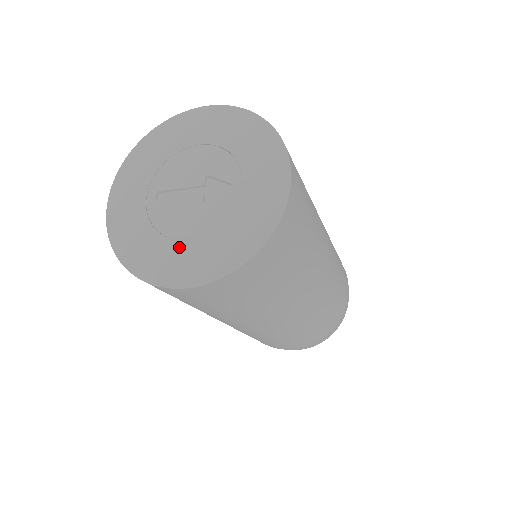
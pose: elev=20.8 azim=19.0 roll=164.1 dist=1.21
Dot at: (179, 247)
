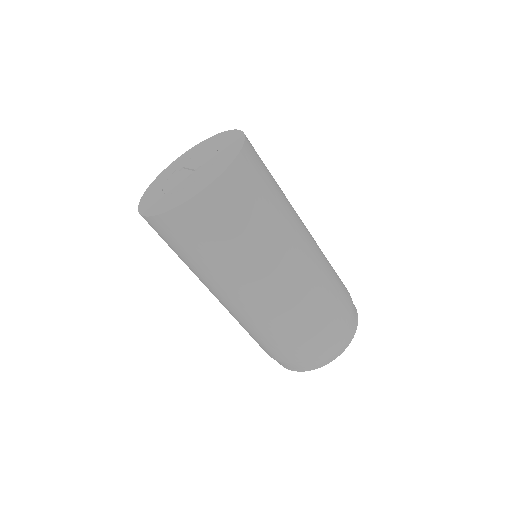
Dot at: (160, 196)
